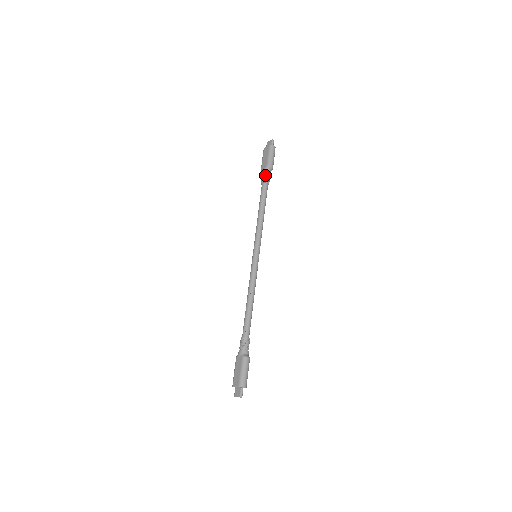
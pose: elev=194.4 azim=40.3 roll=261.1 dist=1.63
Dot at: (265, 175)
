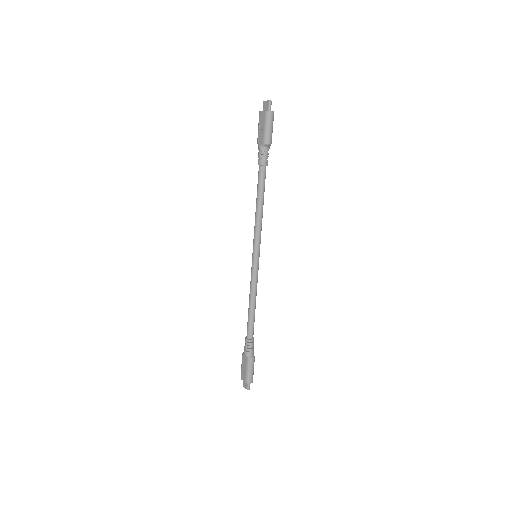
Dot at: (262, 156)
